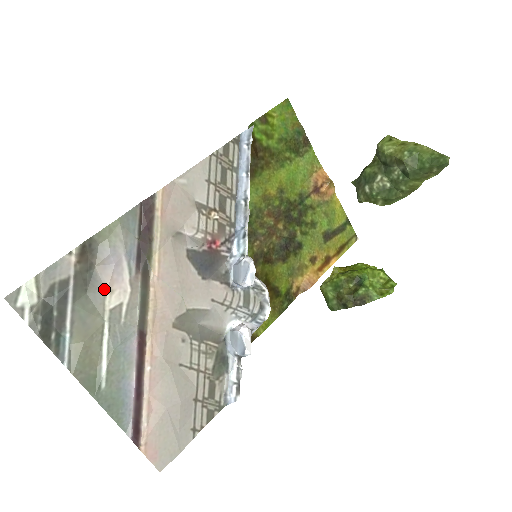
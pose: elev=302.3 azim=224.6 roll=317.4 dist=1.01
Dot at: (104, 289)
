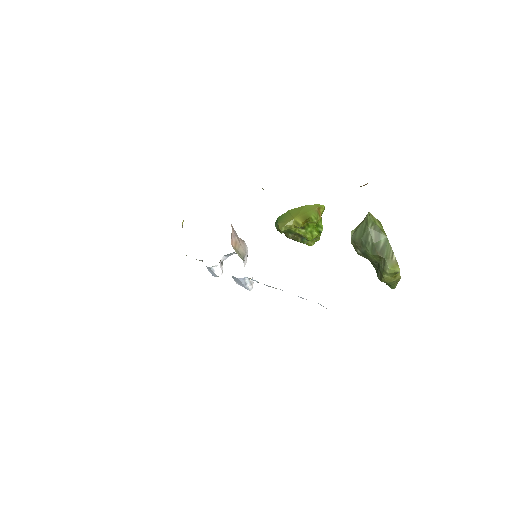
Dot at: occluded
